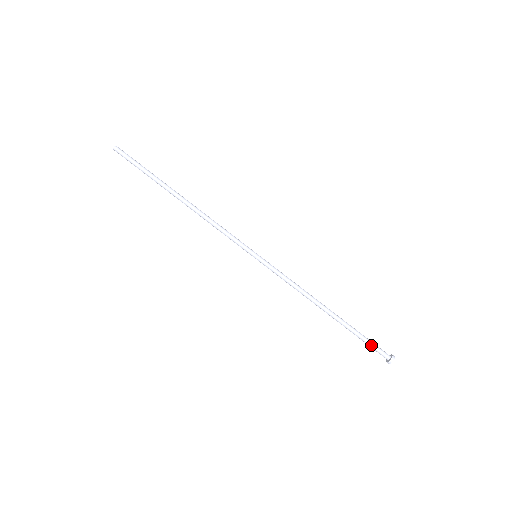
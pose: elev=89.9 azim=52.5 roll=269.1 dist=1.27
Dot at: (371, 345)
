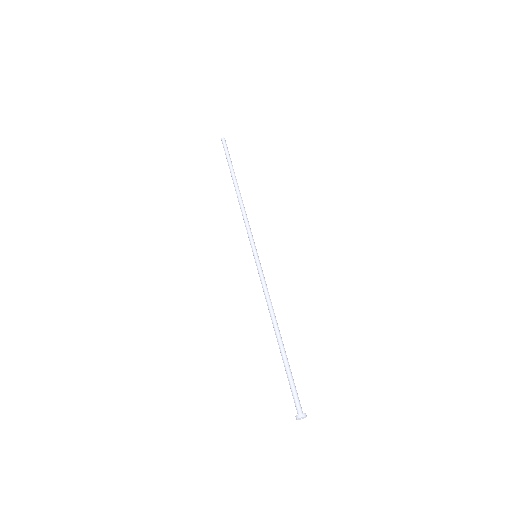
Dot at: (294, 388)
